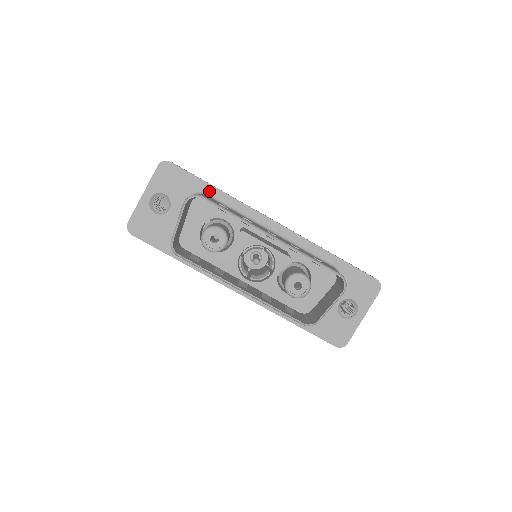
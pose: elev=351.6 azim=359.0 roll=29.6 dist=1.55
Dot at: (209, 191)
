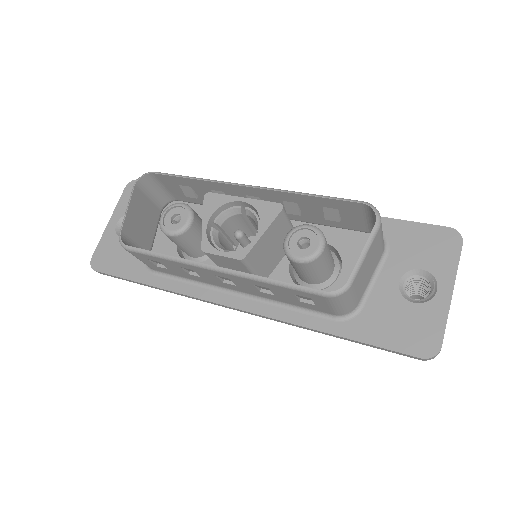
Dot at: occluded
